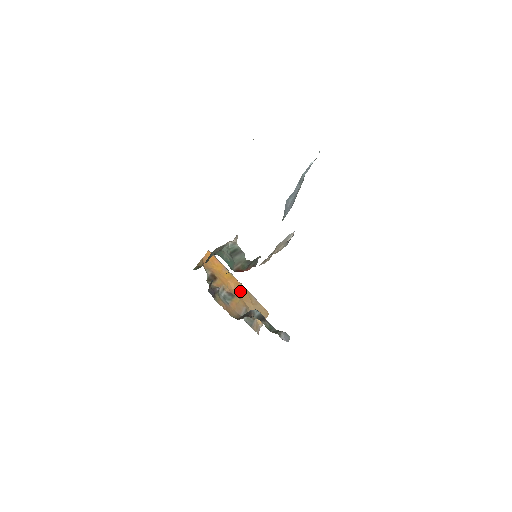
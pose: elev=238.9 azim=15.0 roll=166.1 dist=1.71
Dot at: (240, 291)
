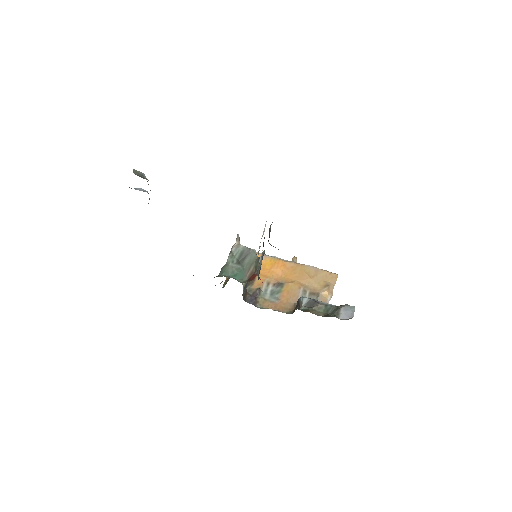
Dot at: (291, 272)
